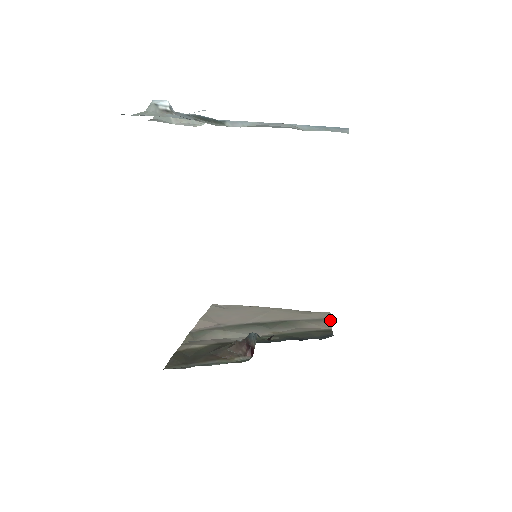
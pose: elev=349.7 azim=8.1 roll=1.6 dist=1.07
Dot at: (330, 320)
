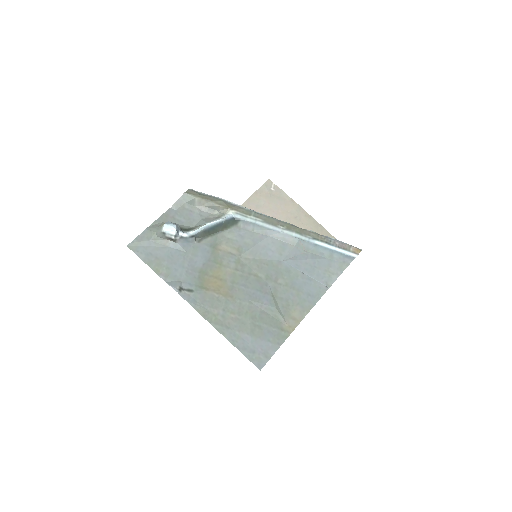
Dot at: occluded
